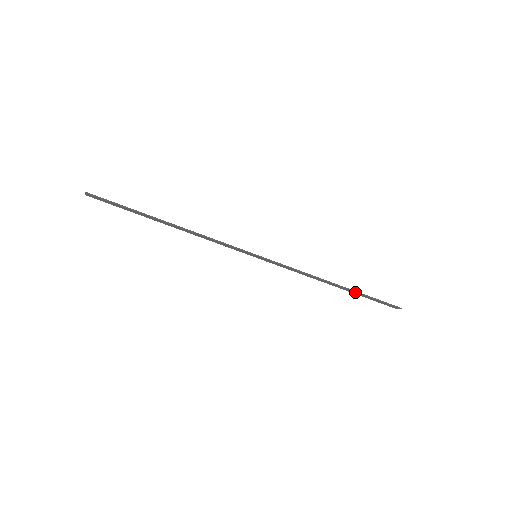
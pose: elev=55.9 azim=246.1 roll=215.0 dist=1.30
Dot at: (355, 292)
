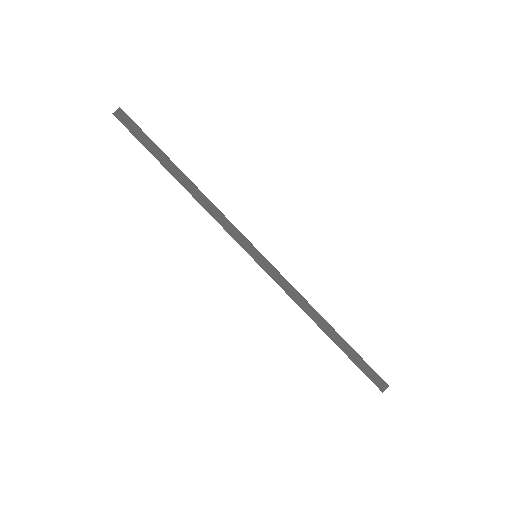
Dot at: (345, 343)
